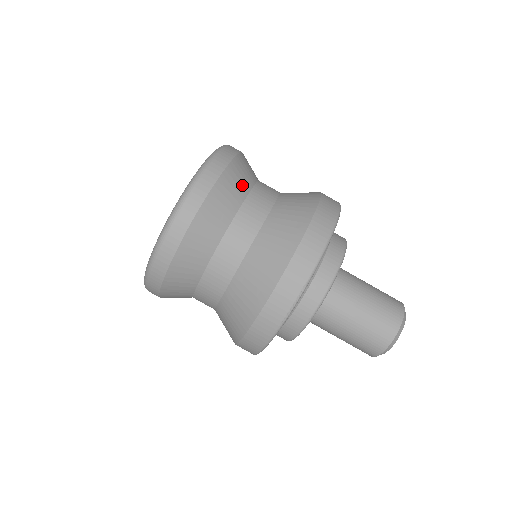
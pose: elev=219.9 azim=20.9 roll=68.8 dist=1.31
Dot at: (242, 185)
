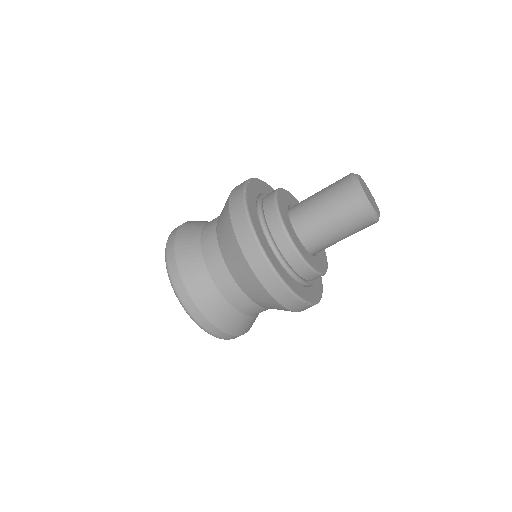
Dot at: (209, 292)
